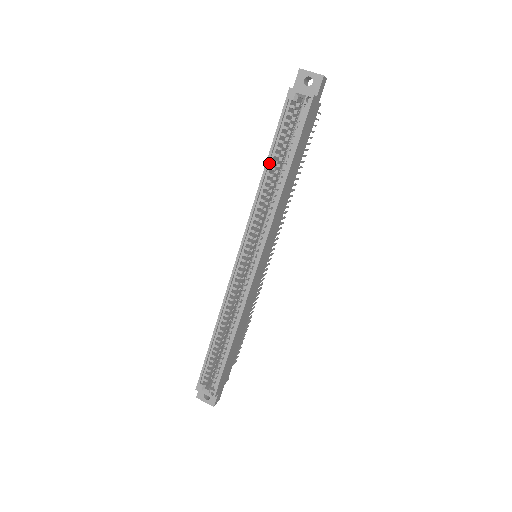
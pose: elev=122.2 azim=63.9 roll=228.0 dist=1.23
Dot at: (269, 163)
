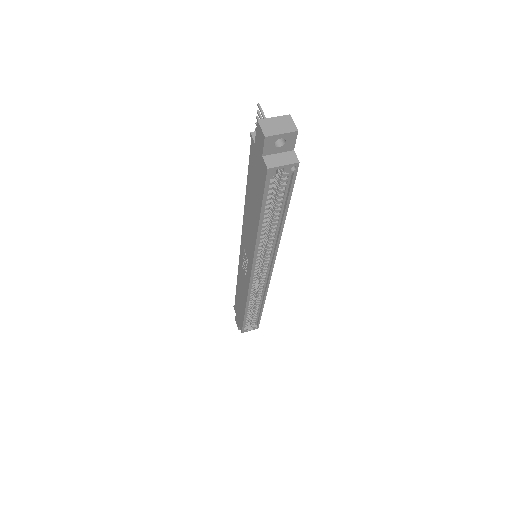
Dot at: (260, 221)
